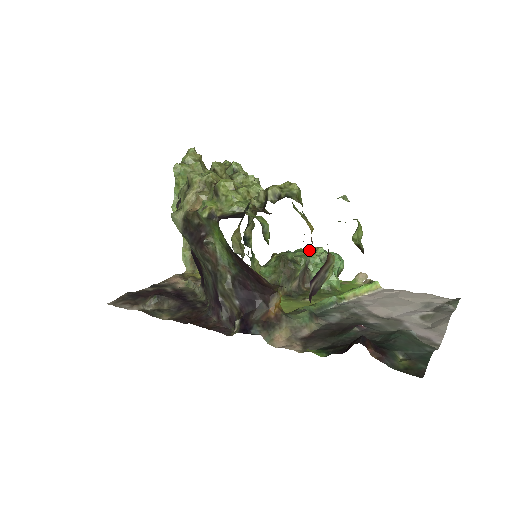
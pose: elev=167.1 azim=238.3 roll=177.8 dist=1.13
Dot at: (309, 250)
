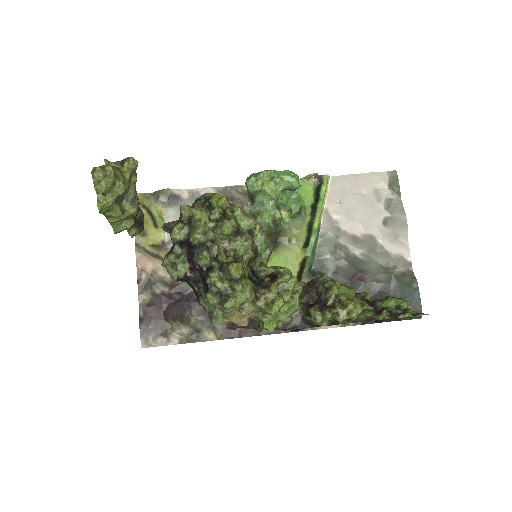
Dot at: (268, 186)
